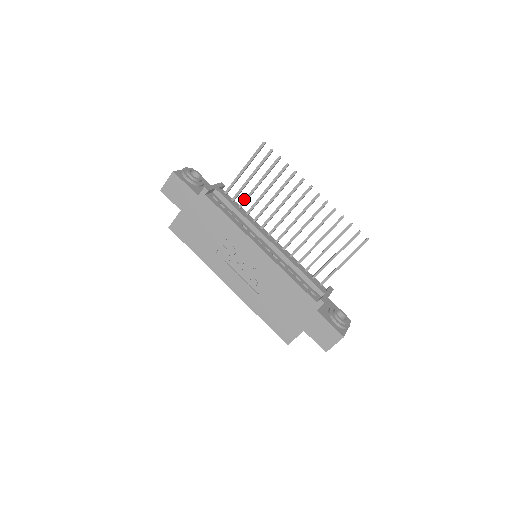
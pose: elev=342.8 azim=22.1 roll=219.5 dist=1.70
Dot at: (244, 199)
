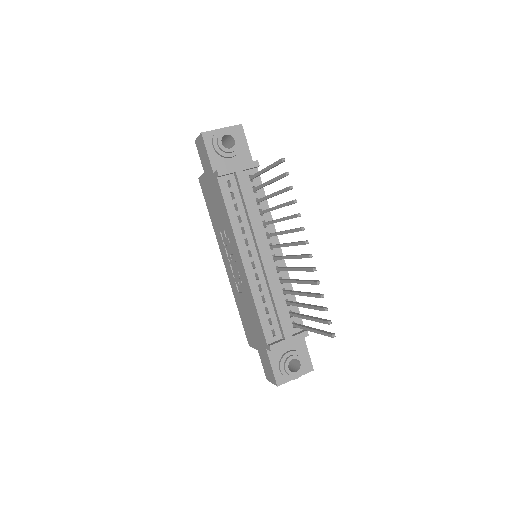
Dot at: occluded
